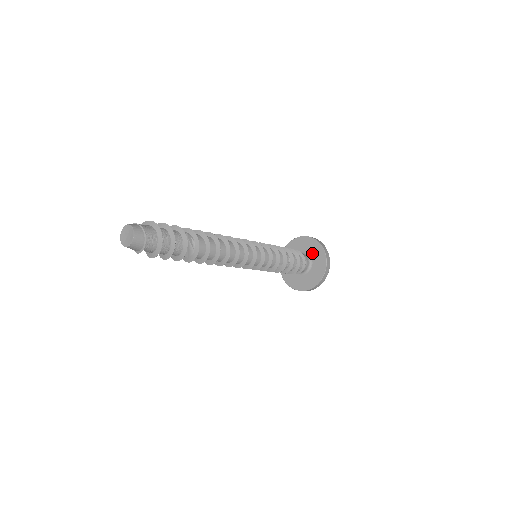
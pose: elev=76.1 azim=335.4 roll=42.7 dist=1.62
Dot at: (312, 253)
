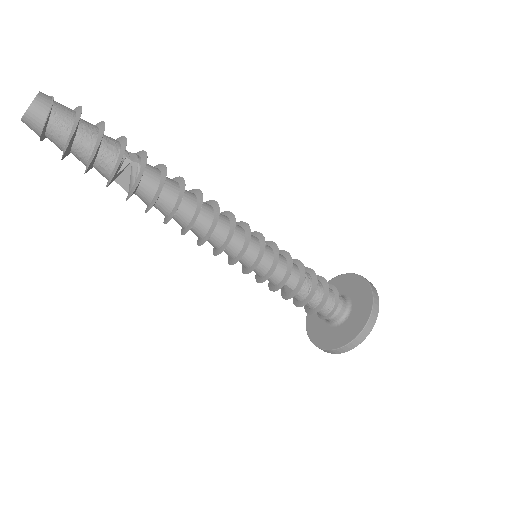
Dot at: (356, 301)
